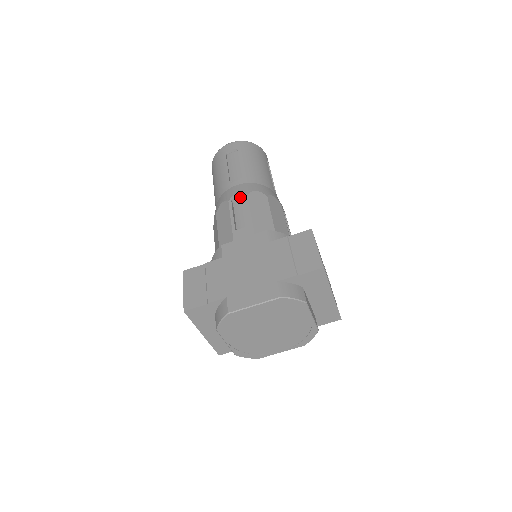
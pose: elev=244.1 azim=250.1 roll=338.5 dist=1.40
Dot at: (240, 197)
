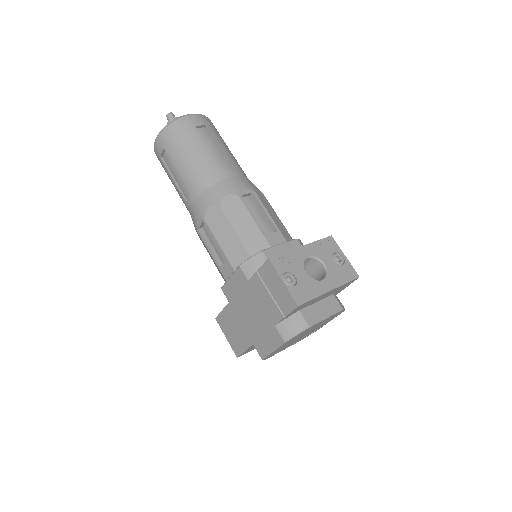
Dot at: (202, 223)
